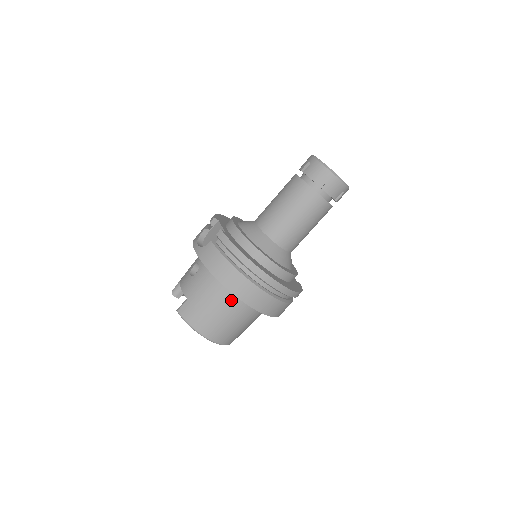
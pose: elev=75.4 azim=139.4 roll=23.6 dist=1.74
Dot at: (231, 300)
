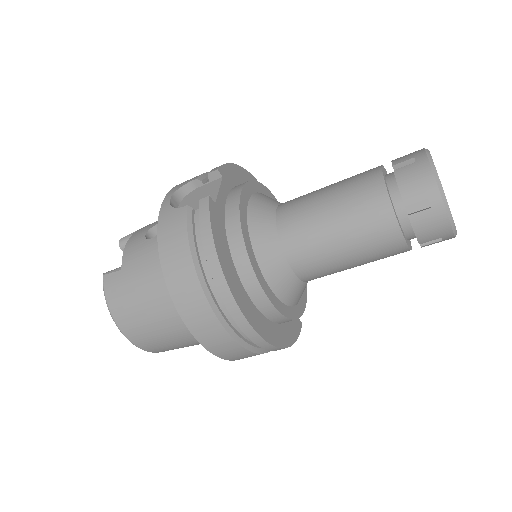
Dot at: occluded
